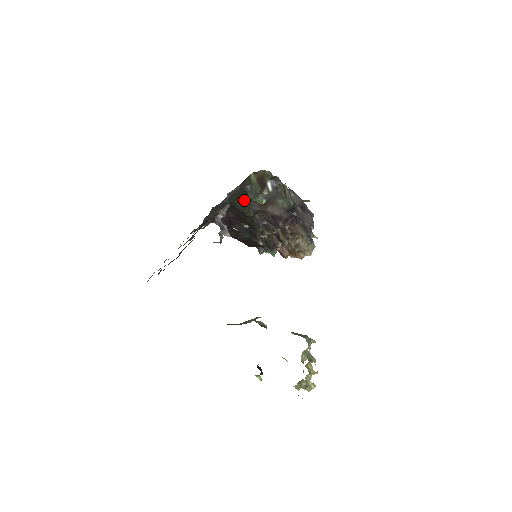
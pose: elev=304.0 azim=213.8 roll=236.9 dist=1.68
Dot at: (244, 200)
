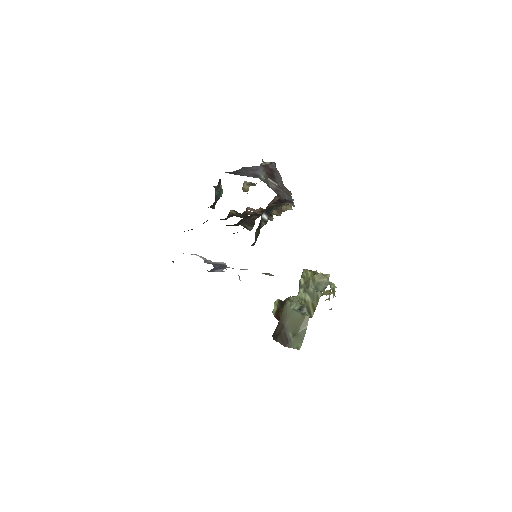
Dot at: occluded
